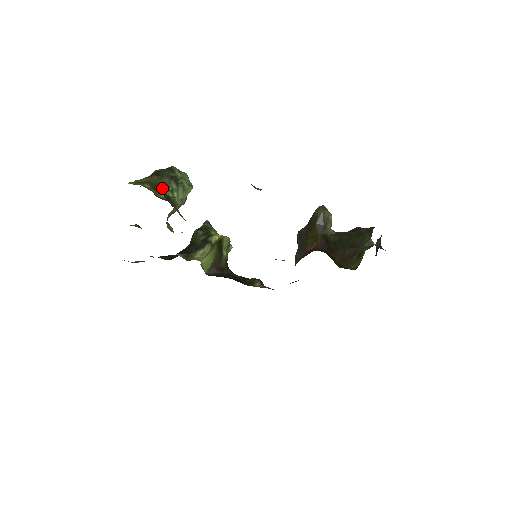
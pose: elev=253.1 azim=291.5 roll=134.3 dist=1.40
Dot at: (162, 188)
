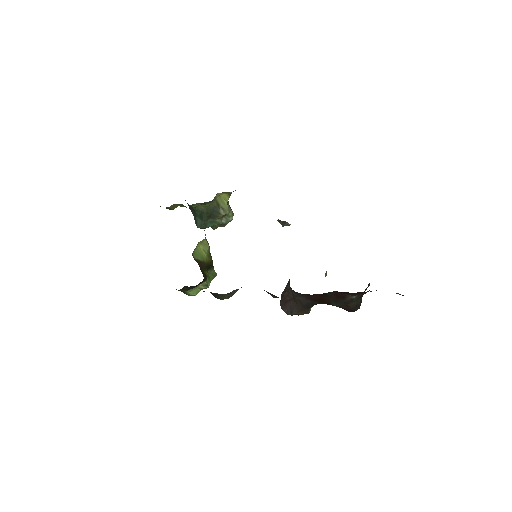
Dot at: occluded
